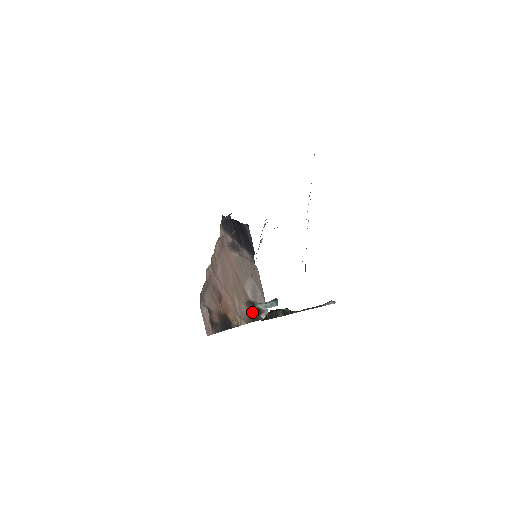
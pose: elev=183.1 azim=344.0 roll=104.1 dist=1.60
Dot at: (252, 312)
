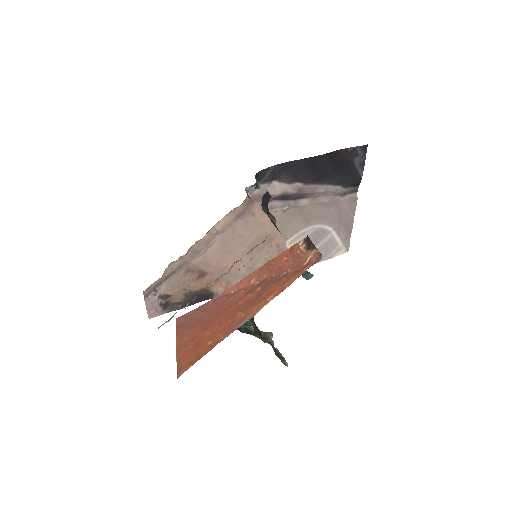
Dot at: occluded
